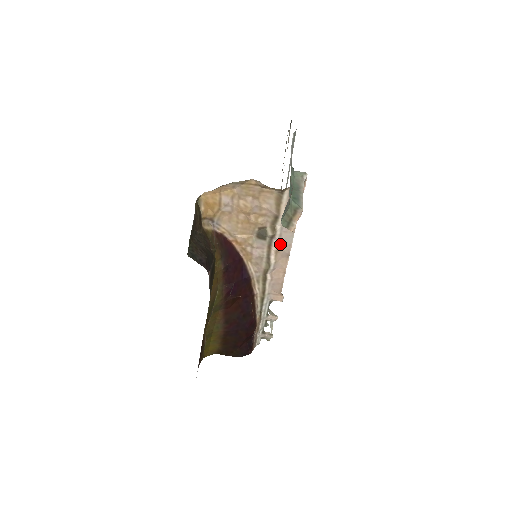
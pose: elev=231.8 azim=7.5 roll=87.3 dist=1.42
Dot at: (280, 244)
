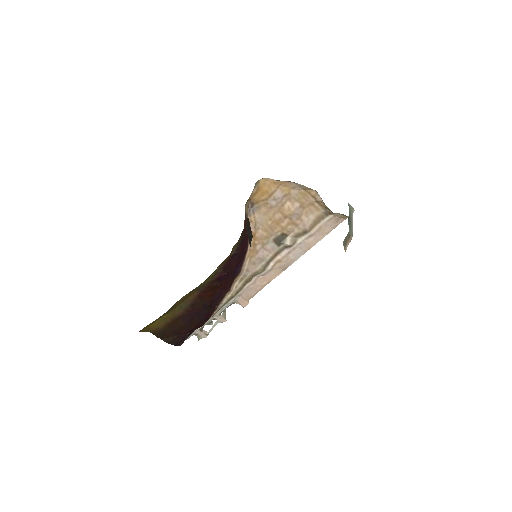
Dot at: (287, 256)
